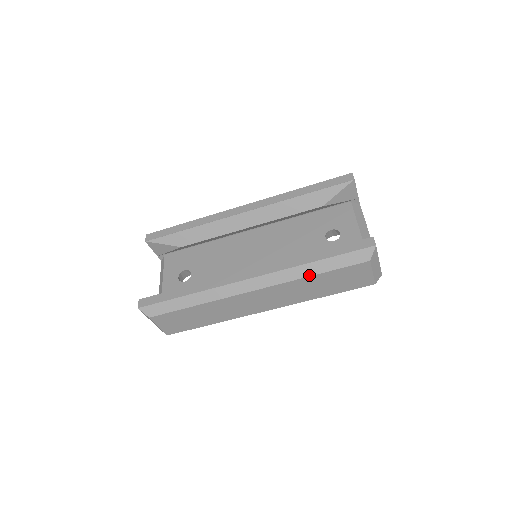
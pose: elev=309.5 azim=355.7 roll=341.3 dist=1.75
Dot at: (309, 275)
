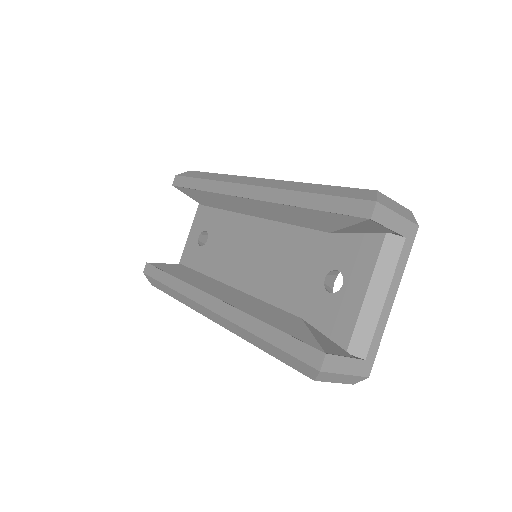
Dot at: (255, 345)
